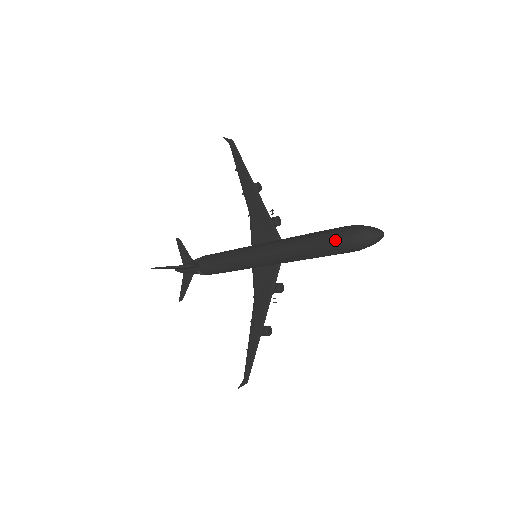
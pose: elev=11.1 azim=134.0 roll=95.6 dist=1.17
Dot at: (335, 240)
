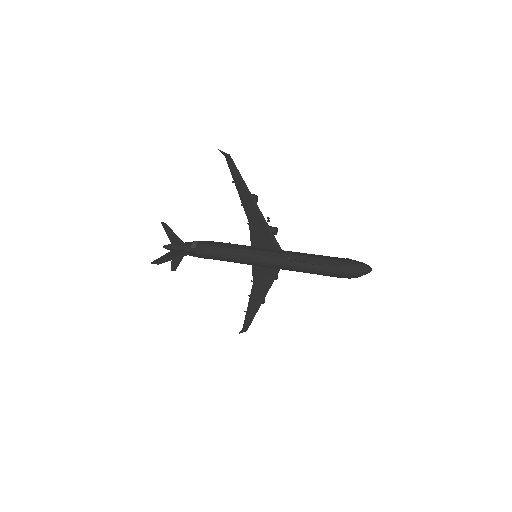
Dot at: (338, 274)
